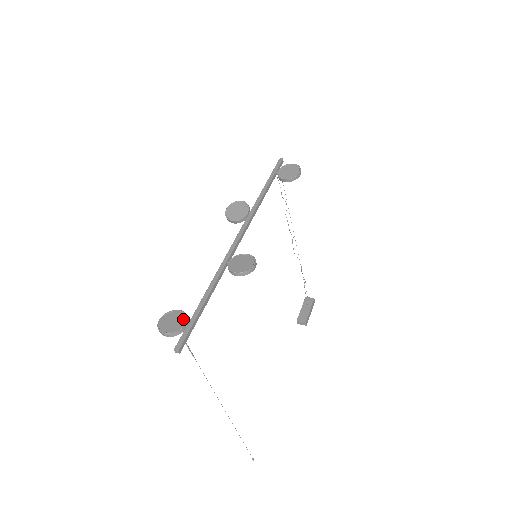
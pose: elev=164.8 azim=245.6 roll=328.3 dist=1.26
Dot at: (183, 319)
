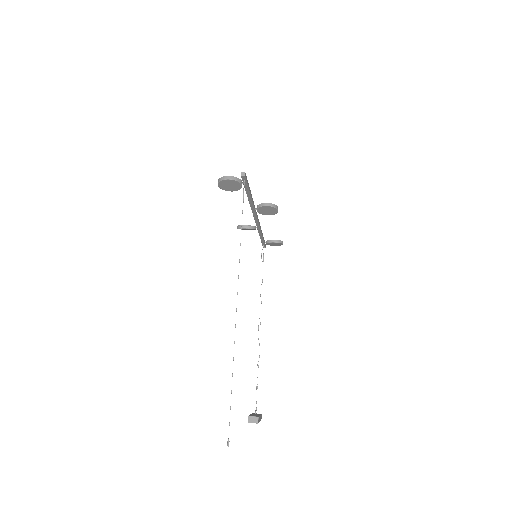
Dot at: occluded
